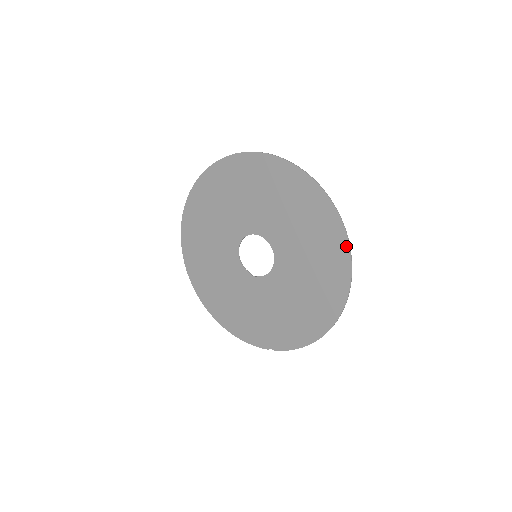
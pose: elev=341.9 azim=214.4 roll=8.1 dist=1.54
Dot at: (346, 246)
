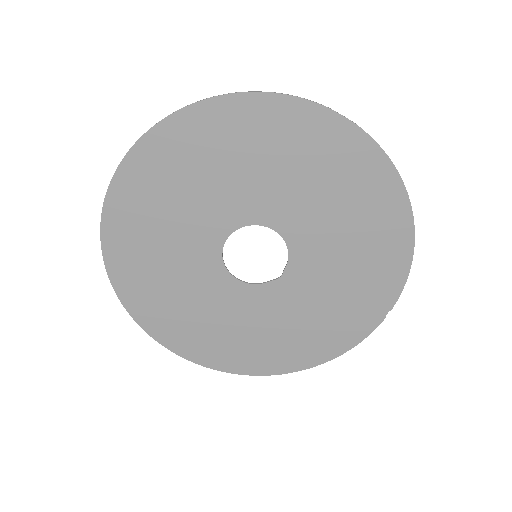
Dot at: (318, 110)
